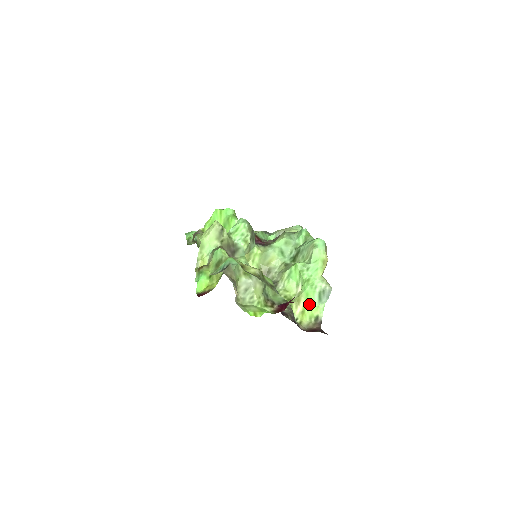
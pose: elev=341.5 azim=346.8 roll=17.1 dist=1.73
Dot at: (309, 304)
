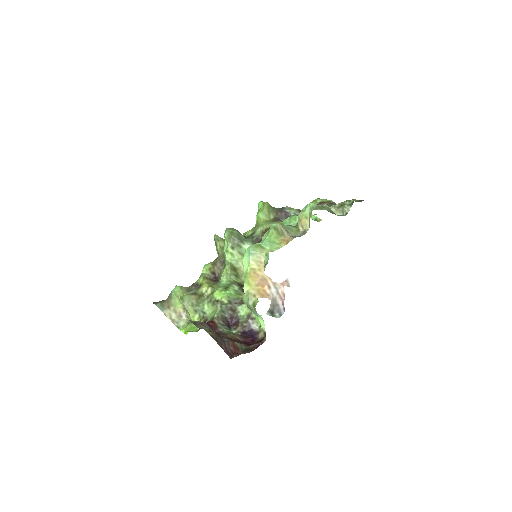
Dot at: occluded
